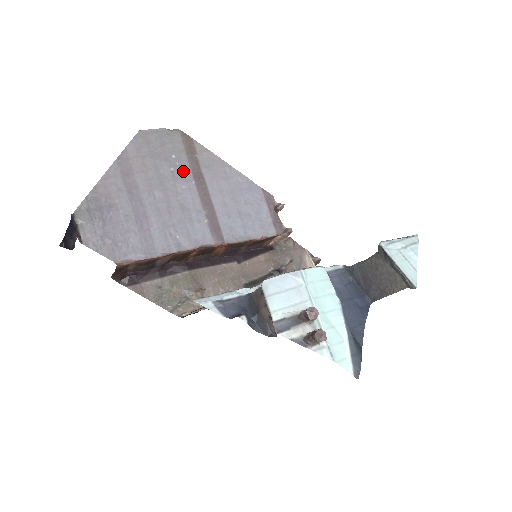
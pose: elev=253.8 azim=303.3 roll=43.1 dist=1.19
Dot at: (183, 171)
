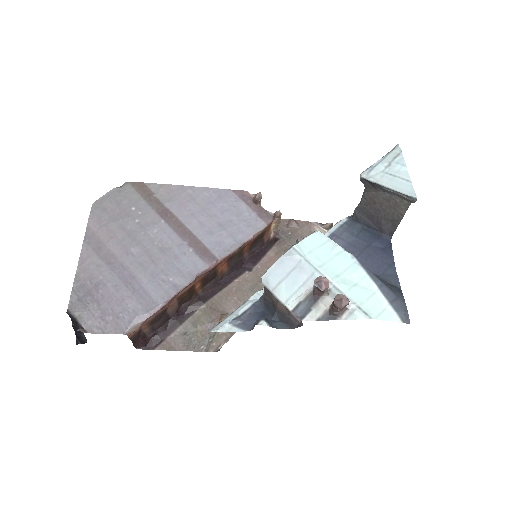
Dot at: (148, 217)
